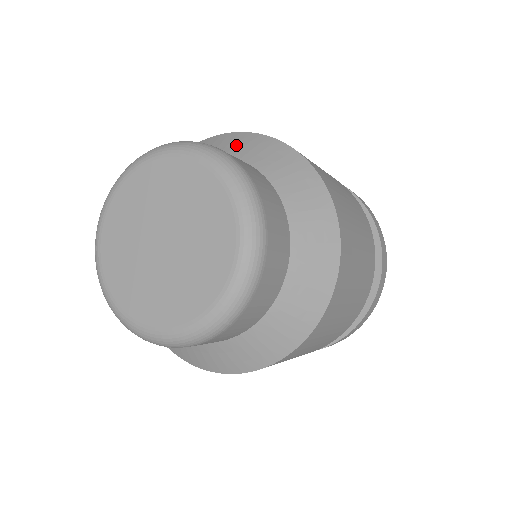
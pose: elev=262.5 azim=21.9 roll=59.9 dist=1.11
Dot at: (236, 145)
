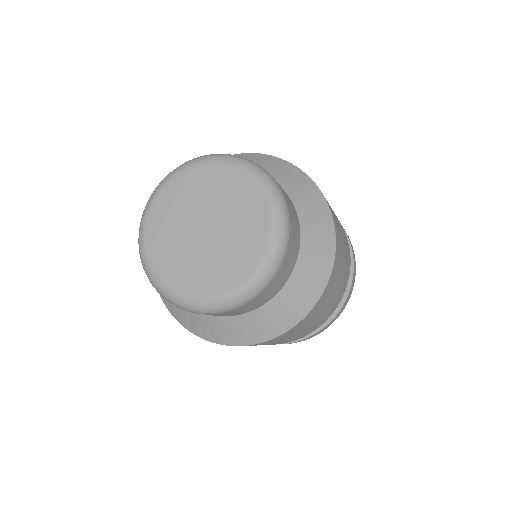
Dot at: (313, 215)
